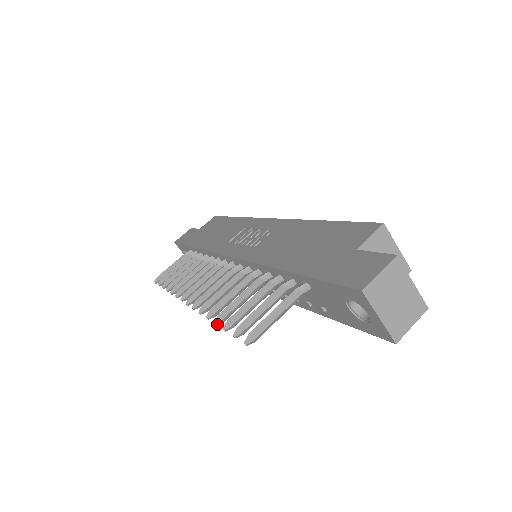
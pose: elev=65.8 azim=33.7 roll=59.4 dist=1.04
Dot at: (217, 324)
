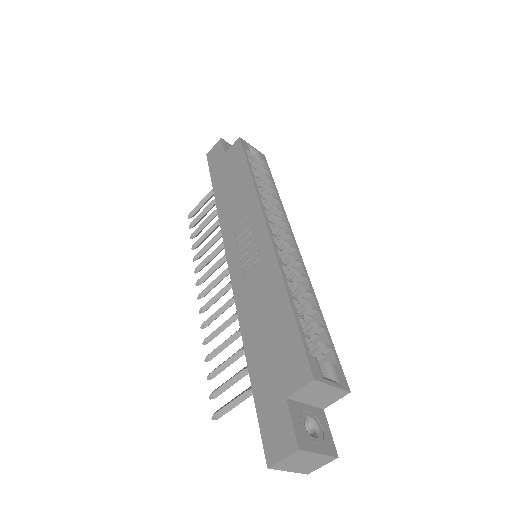
Dot at: (207, 361)
